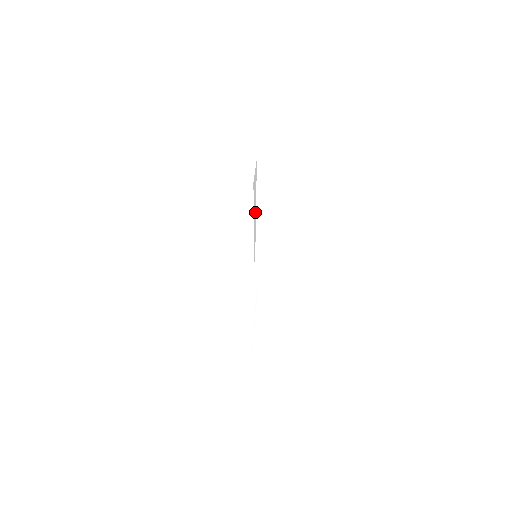
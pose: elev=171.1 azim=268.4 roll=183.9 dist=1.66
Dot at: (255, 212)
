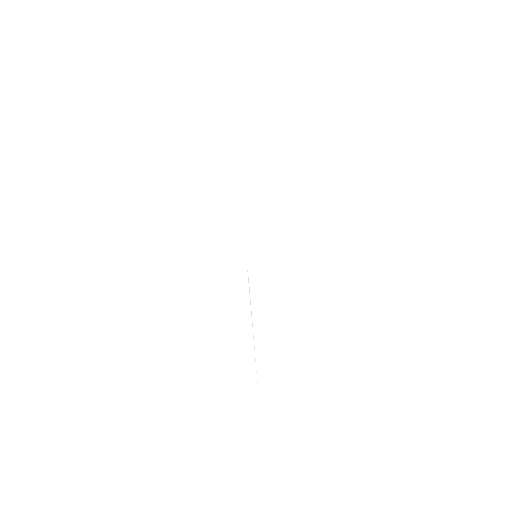
Dot at: occluded
